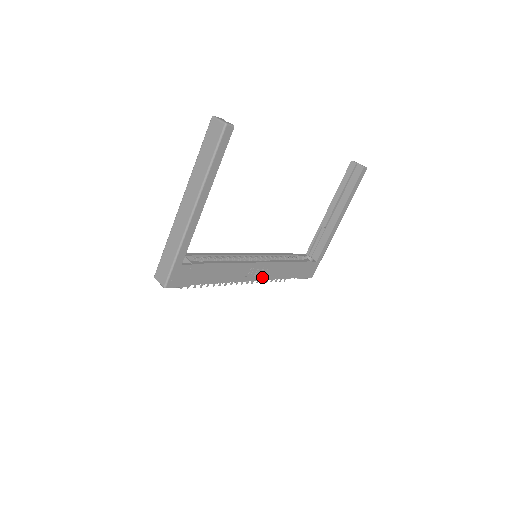
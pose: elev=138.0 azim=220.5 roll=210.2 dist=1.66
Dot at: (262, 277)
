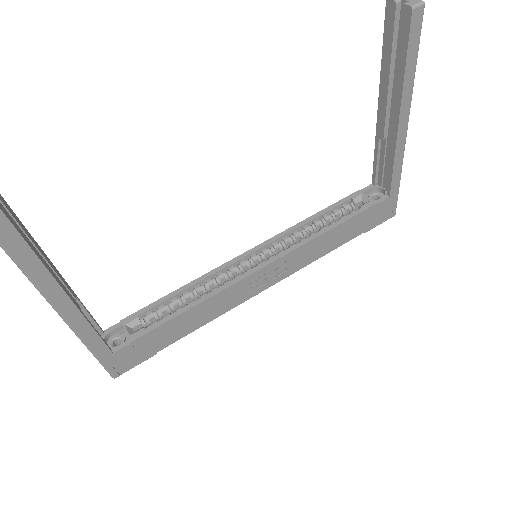
Dot at: (283, 275)
